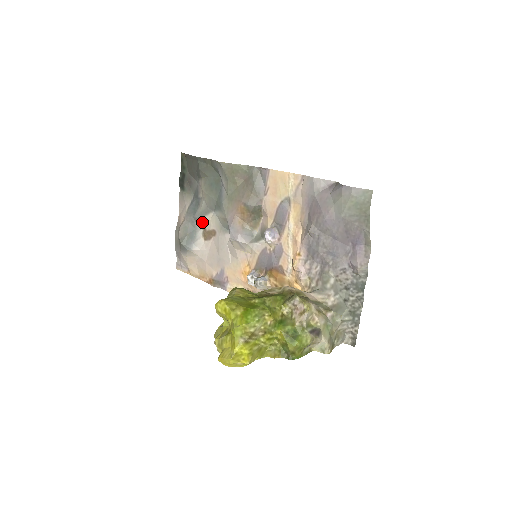
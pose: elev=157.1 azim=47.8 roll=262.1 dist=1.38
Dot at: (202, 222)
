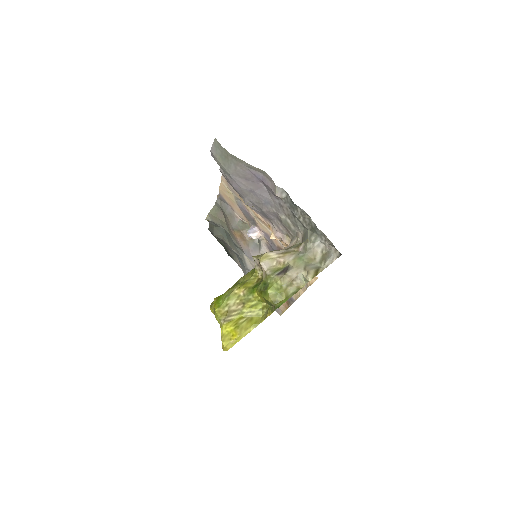
Dot at: (250, 267)
